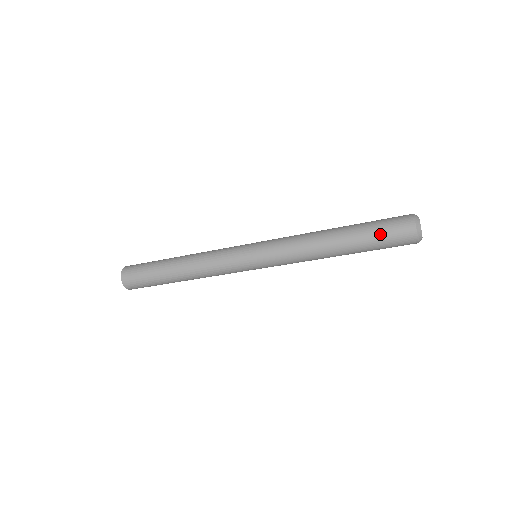
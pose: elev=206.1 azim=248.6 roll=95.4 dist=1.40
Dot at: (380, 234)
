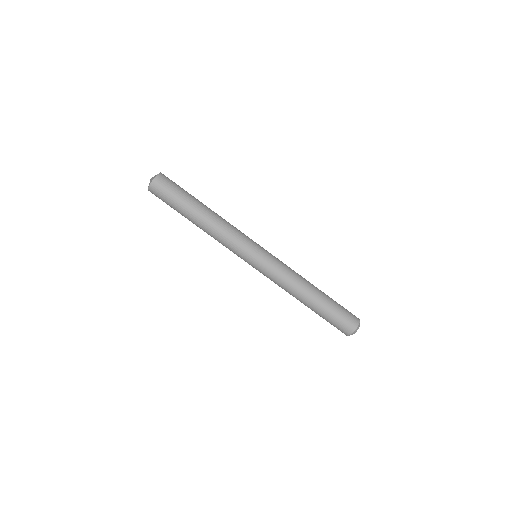
Dot at: (341, 306)
